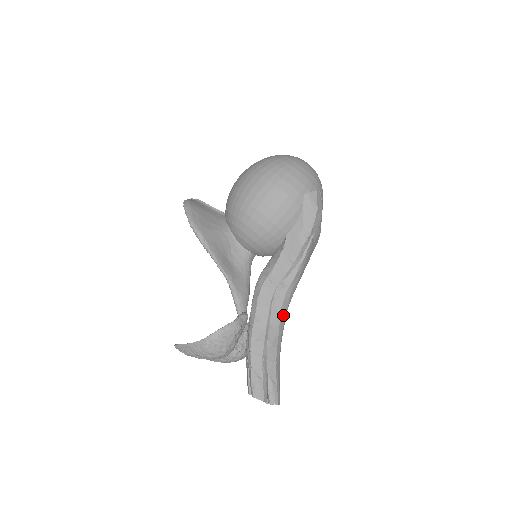
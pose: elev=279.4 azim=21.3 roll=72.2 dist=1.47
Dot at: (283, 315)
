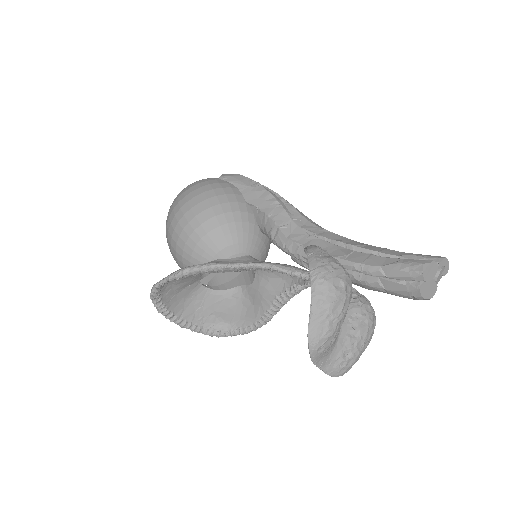
Dot at: (332, 233)
